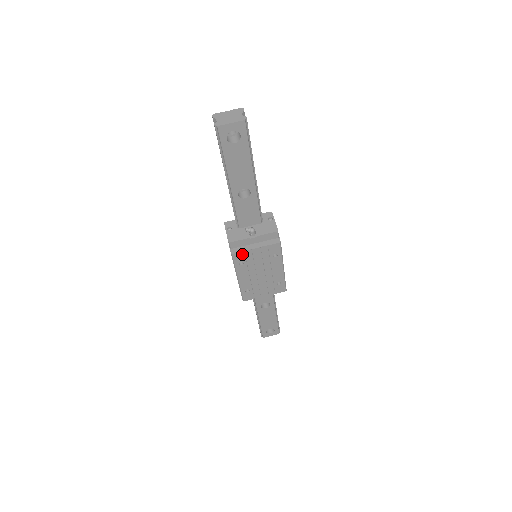
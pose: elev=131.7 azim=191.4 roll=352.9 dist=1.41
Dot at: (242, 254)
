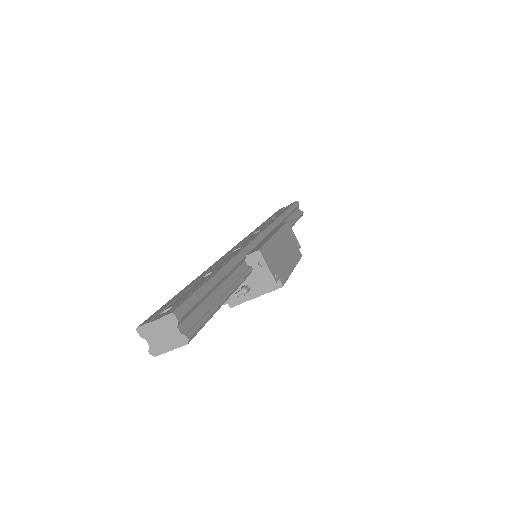
Dot at: (242, 302)
